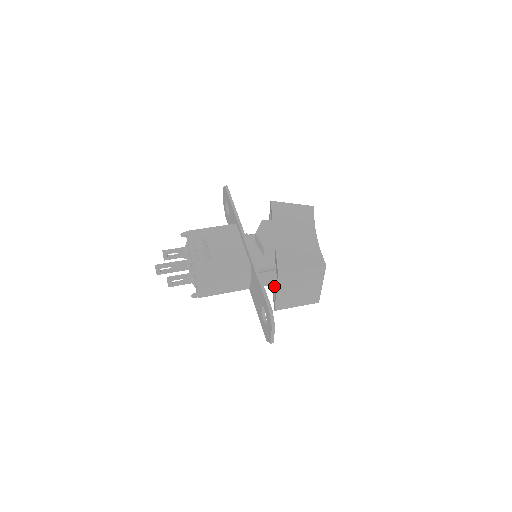
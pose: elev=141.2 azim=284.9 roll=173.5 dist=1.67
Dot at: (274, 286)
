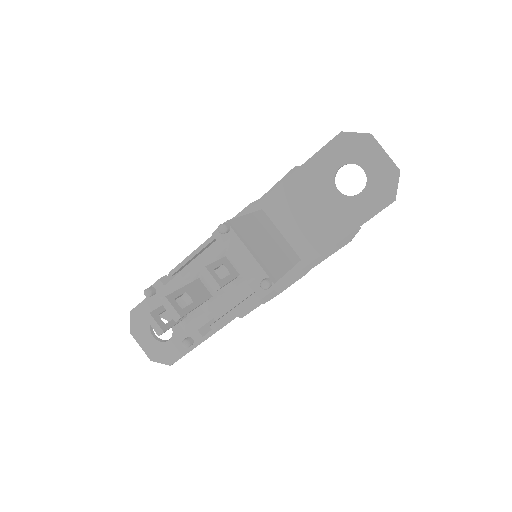
Dot at: occluded
